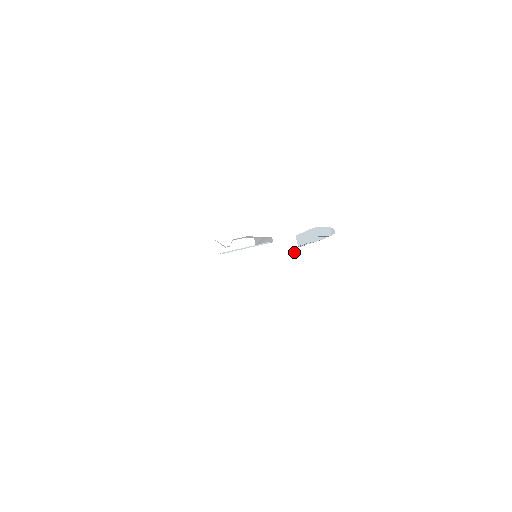
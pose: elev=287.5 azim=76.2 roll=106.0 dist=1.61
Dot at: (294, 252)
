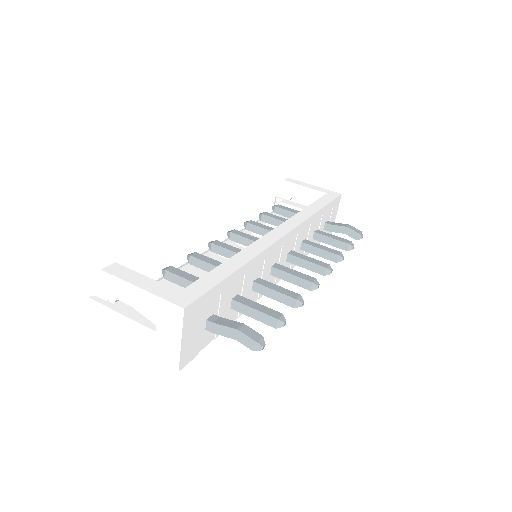
Dot at: (174, 356)
